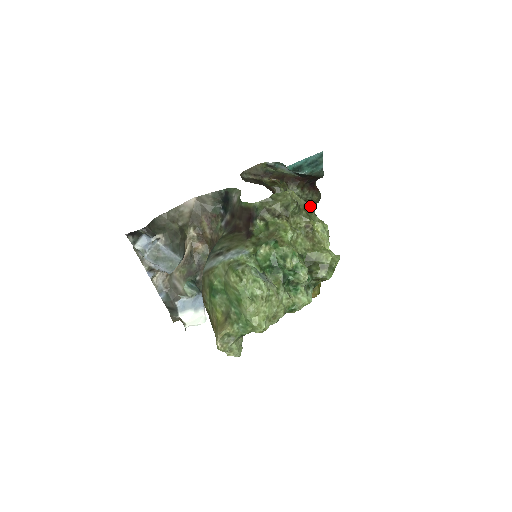
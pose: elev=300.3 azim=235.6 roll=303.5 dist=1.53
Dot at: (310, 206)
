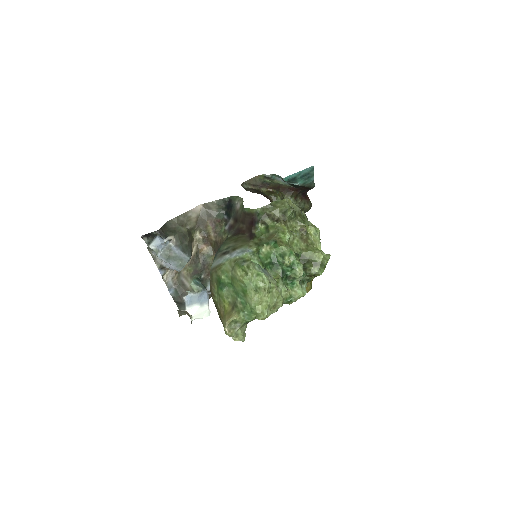
Dot at: occluded
